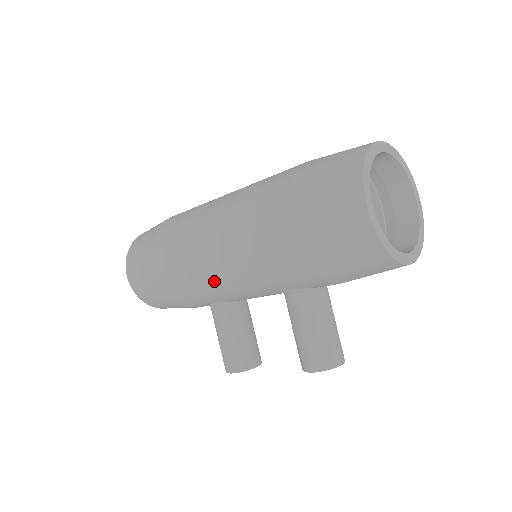
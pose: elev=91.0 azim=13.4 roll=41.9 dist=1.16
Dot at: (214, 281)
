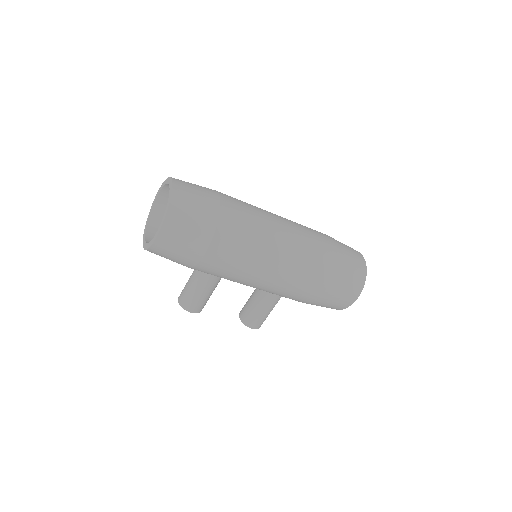
Dot at: (248, 282)
